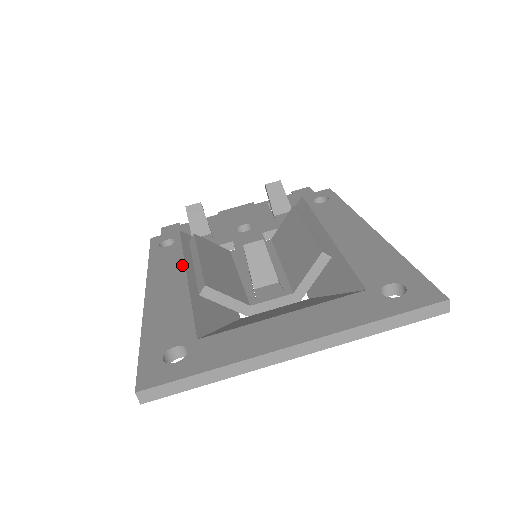
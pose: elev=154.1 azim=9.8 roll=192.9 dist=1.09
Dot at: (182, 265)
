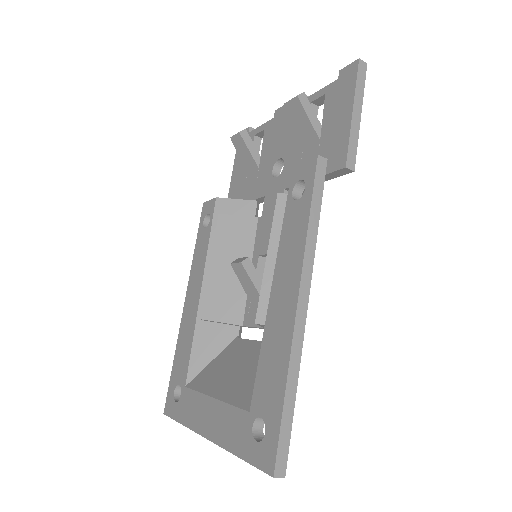
Dot at: (202, 273)
